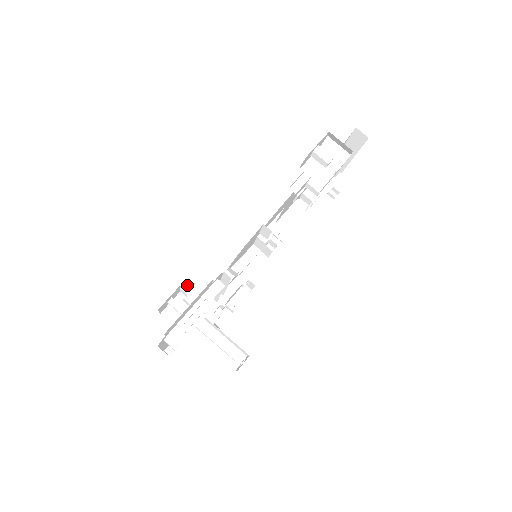
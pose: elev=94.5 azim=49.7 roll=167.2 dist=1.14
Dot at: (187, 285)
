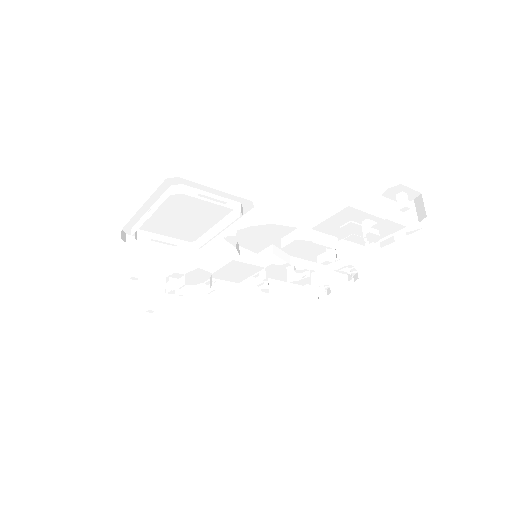
Dot at: occluded
